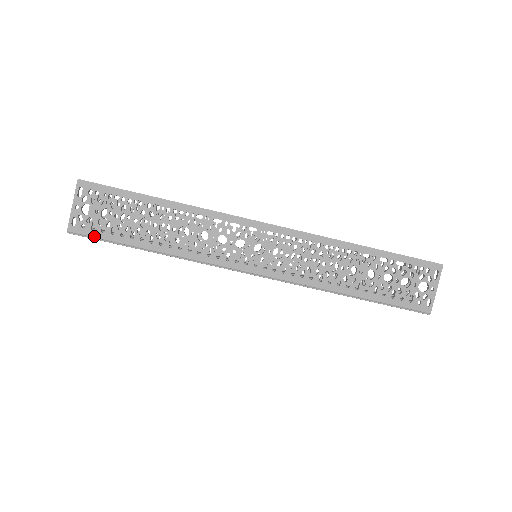
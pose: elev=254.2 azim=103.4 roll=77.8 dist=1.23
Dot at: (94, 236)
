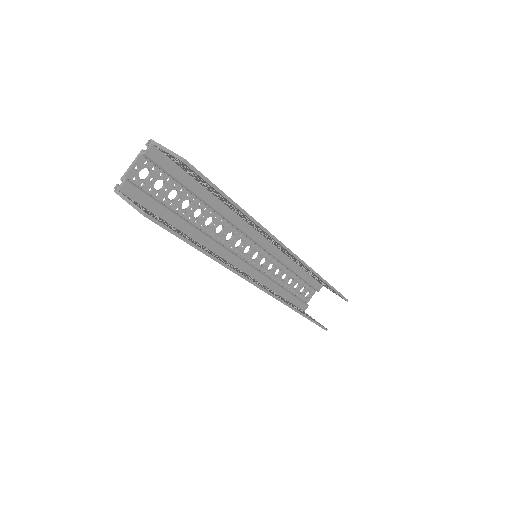
Dot at: occluded
